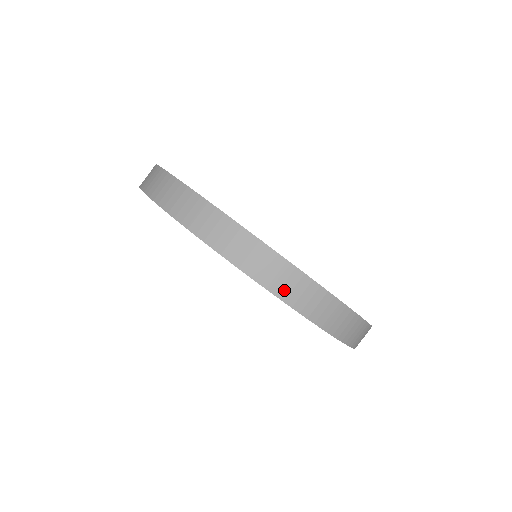
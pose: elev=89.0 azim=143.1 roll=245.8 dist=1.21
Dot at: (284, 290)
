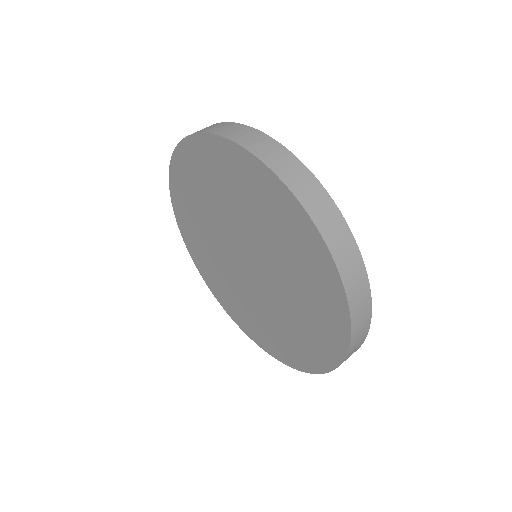
Dot at: (269, 158)
